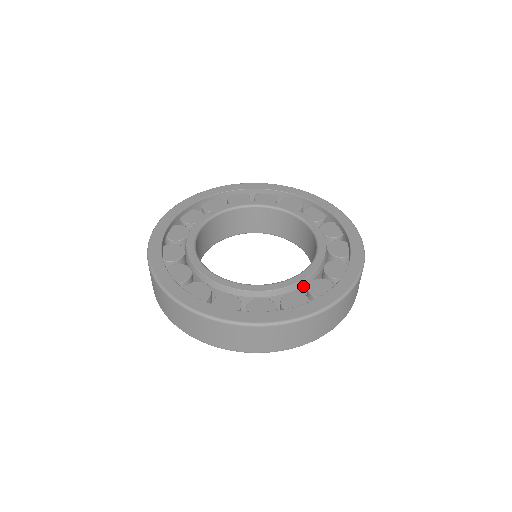
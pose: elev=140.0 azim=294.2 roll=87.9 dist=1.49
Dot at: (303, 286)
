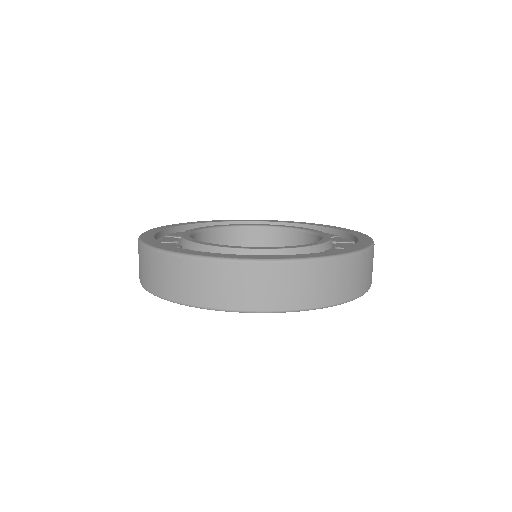
Dot at: occluded
